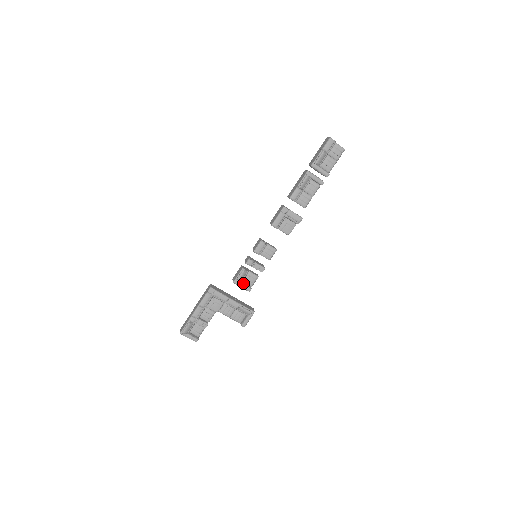
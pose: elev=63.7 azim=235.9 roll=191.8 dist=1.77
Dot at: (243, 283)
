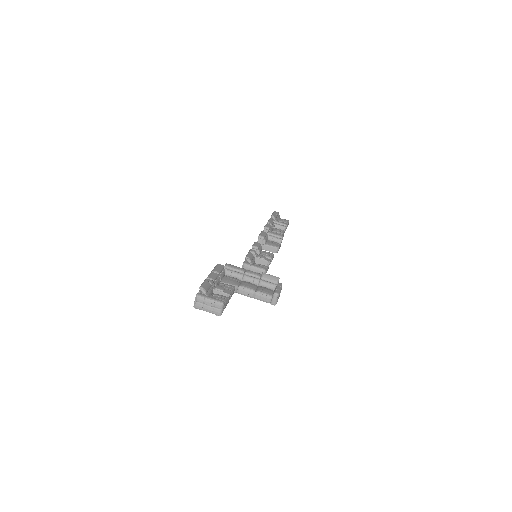
Dot at: (254, 266)
